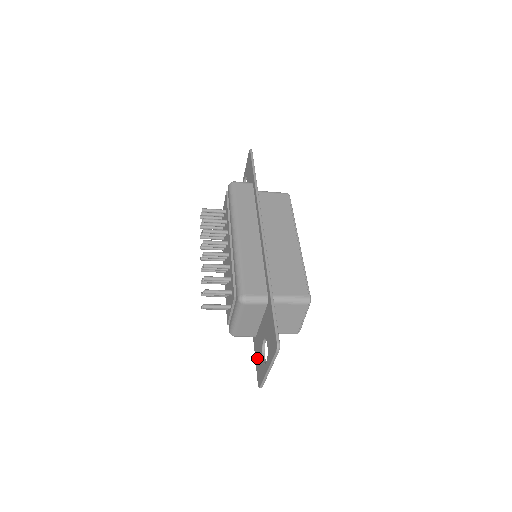
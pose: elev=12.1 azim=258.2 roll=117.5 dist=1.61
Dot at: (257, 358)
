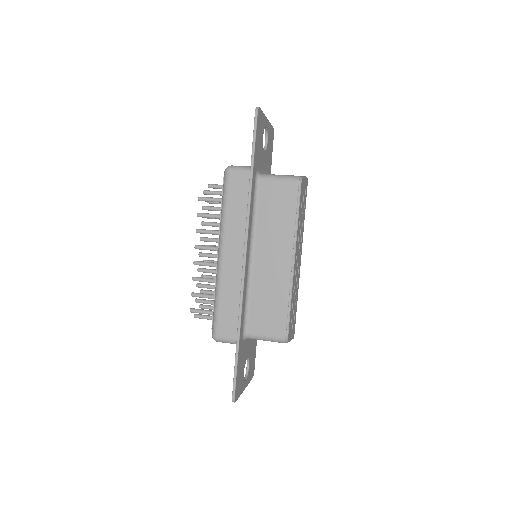
Dot at: occluded
